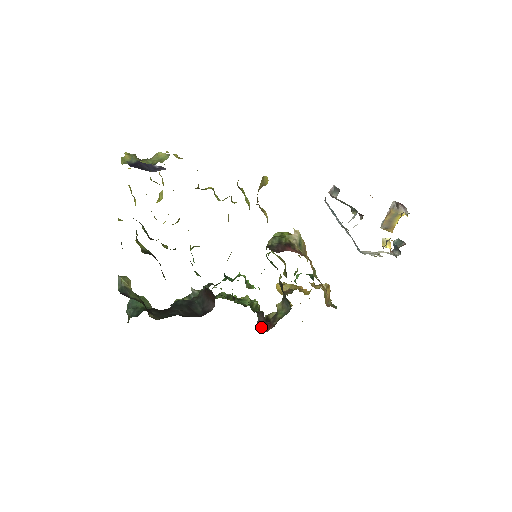
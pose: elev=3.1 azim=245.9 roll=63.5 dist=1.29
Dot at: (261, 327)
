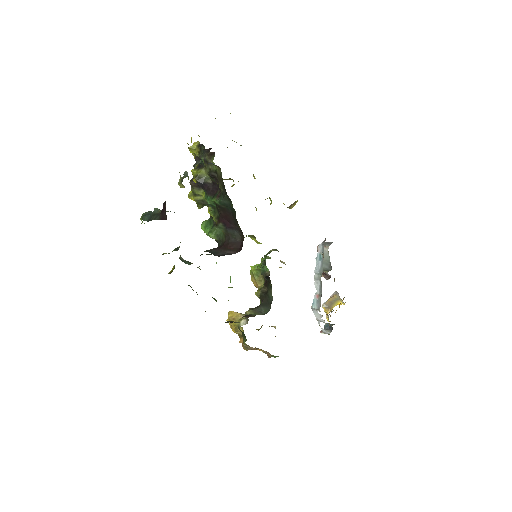
Dot at: occluded
